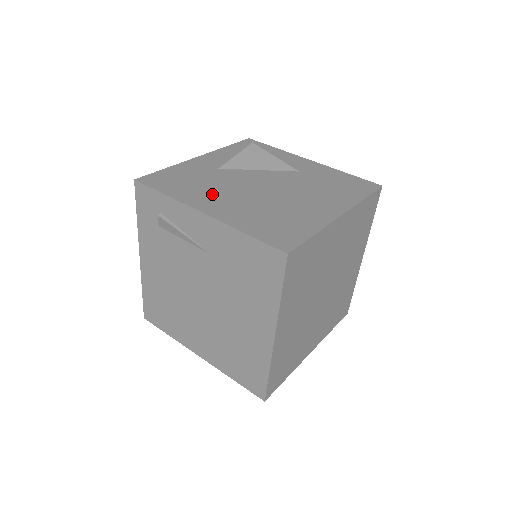
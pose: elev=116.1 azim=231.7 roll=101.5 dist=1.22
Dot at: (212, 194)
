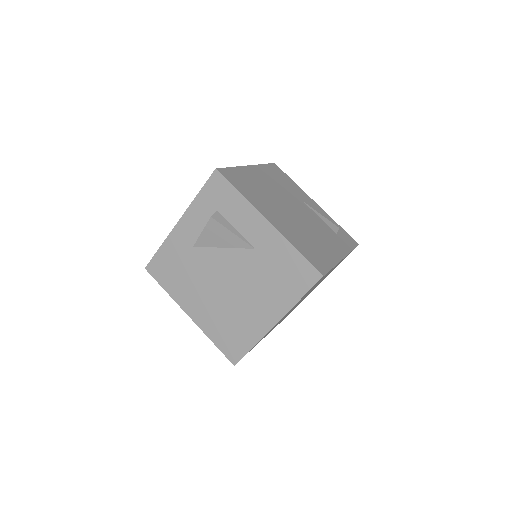
Dot at: (192, 291)
